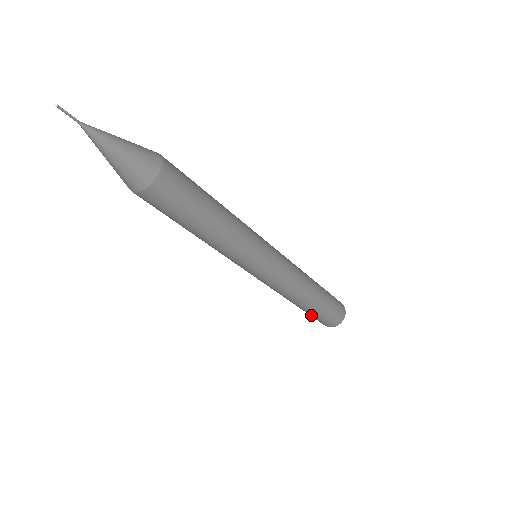
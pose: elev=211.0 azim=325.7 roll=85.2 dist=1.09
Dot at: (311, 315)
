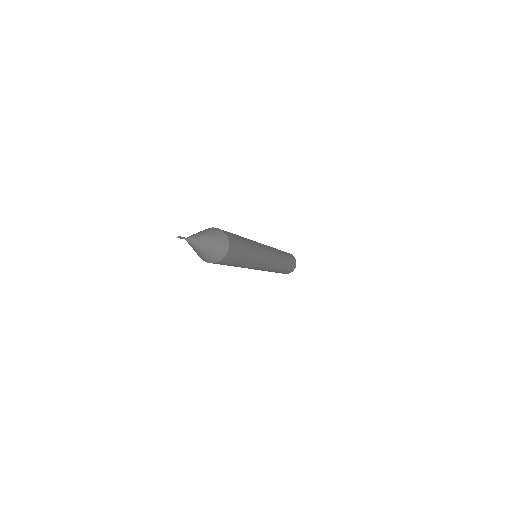
Dot at: occluded
